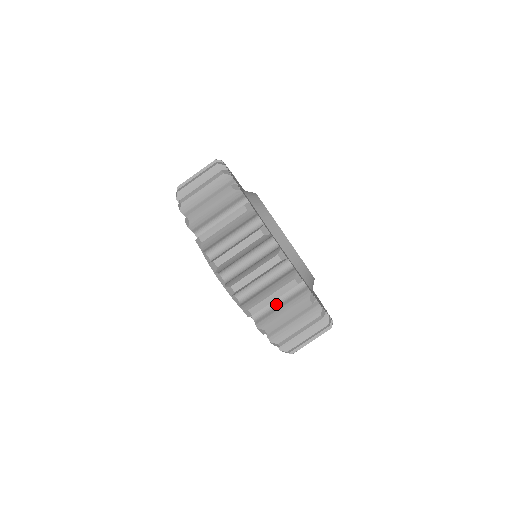
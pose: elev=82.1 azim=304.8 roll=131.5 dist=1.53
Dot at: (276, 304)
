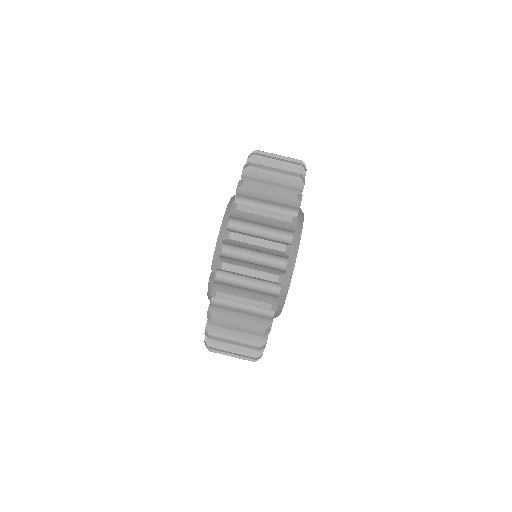
Dot at: (249, 261)
